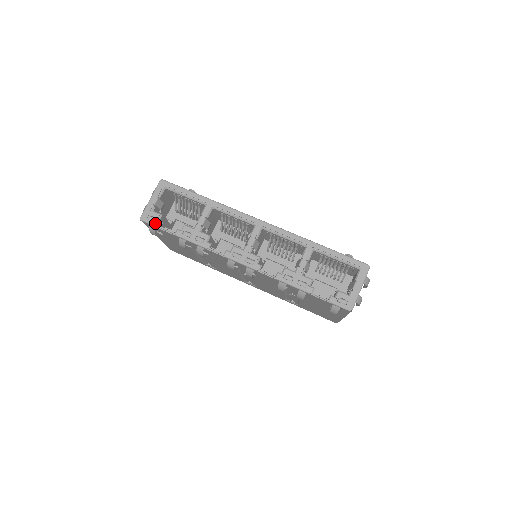
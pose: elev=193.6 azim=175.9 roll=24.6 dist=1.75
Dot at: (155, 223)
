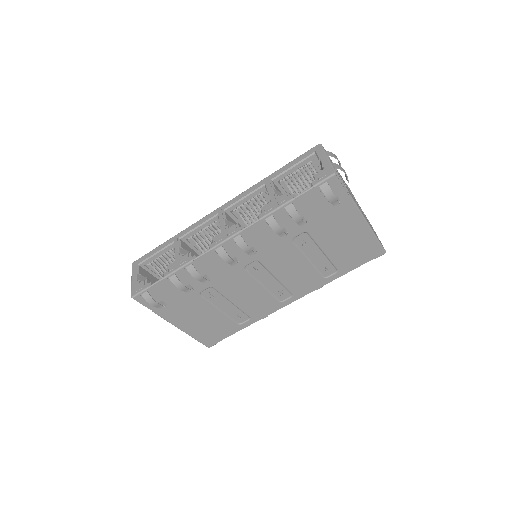
Dot at: (144, 287)
